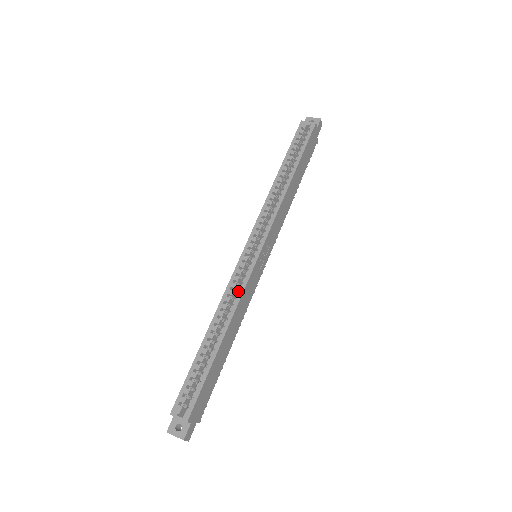
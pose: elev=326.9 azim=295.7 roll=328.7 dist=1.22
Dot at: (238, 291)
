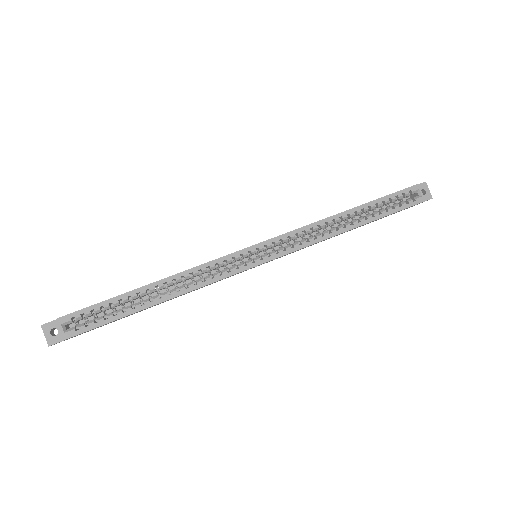
Dot at: (211, 275)
